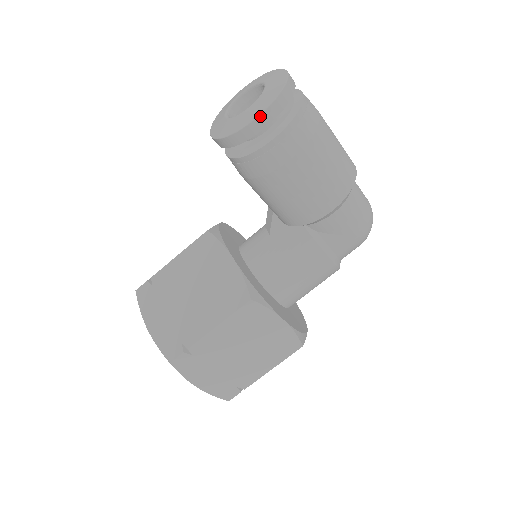
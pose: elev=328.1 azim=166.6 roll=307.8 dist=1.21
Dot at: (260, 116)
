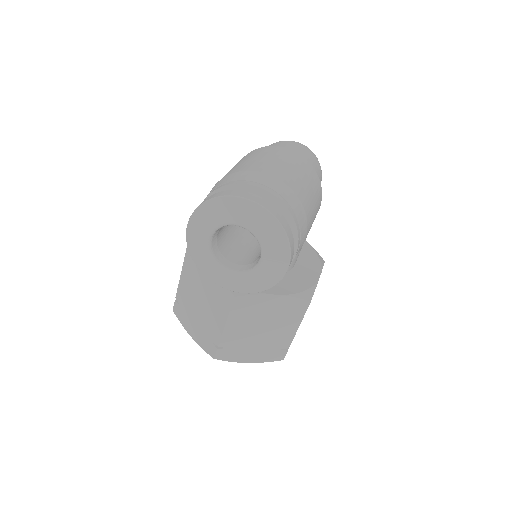
Dot at: occluded
